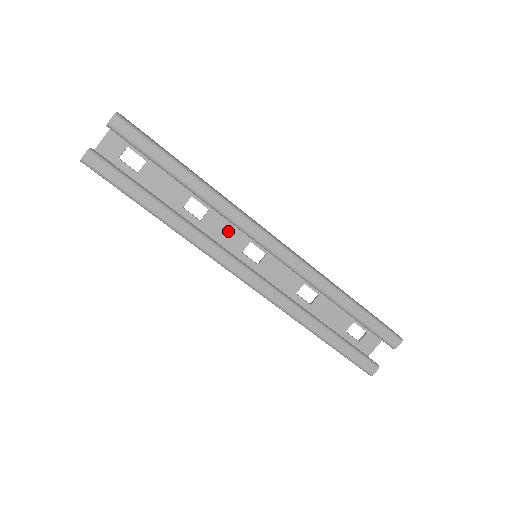
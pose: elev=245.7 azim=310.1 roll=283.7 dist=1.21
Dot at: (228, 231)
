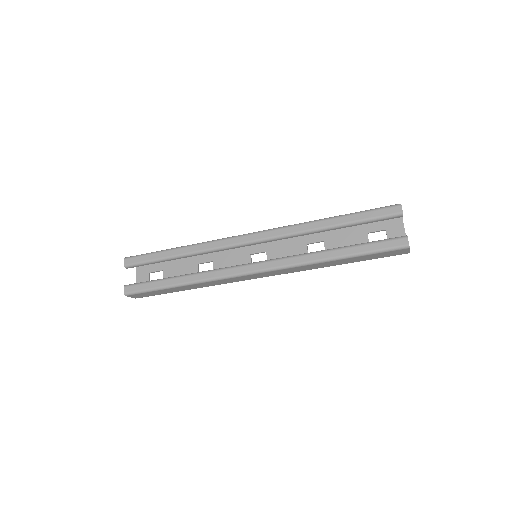
Dot at: (233, 262)
